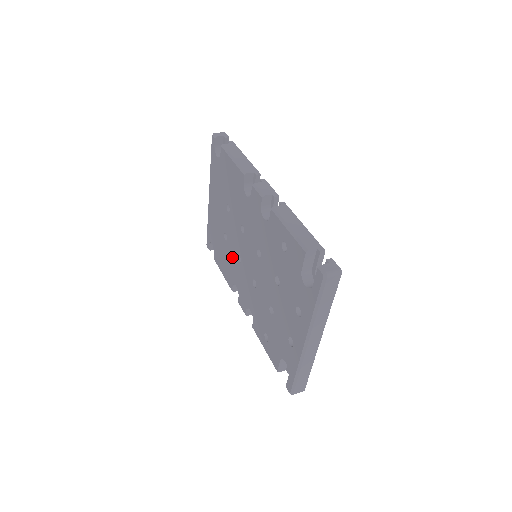
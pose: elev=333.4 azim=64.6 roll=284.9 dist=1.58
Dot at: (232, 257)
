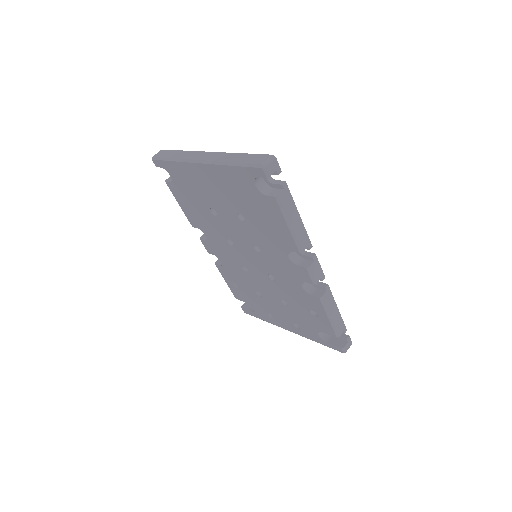
Dot at: (216, 228)
